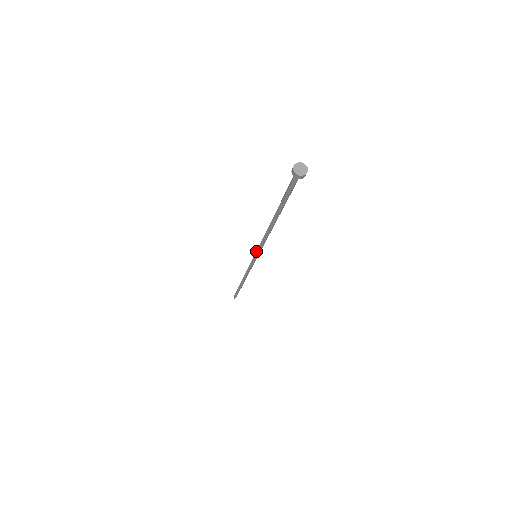
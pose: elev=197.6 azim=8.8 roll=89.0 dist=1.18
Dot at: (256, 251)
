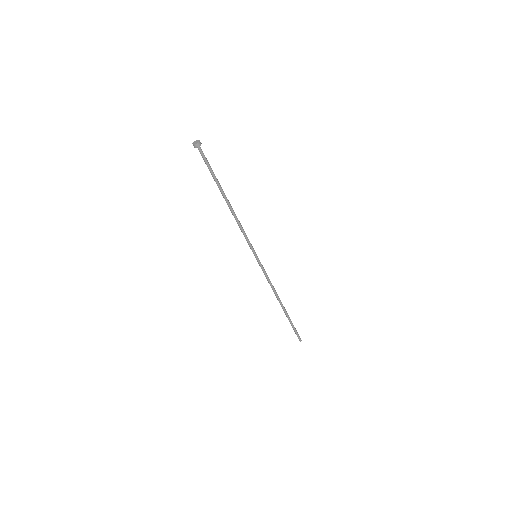
Dot at: (251, 248)
